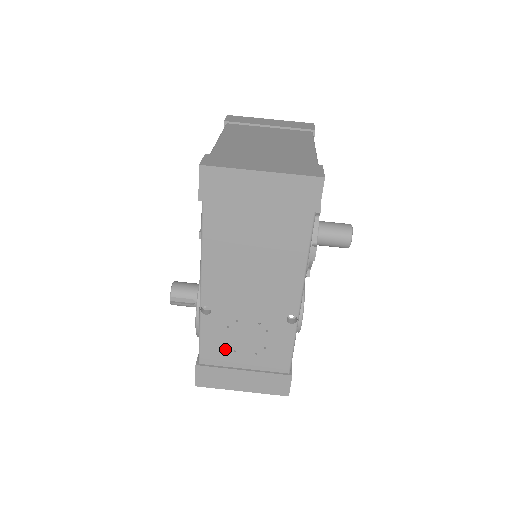
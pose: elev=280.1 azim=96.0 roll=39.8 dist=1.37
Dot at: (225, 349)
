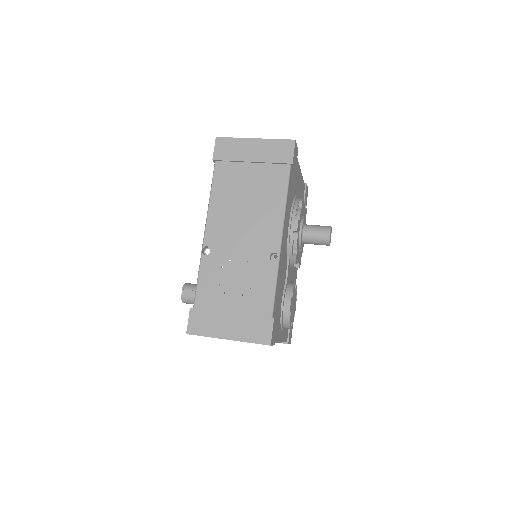
Dot at: (217, 291)
